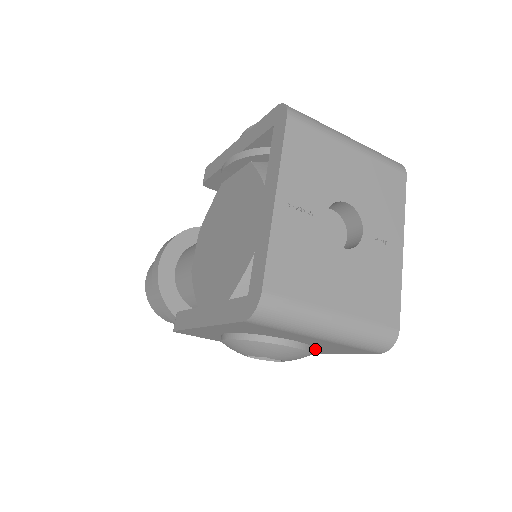
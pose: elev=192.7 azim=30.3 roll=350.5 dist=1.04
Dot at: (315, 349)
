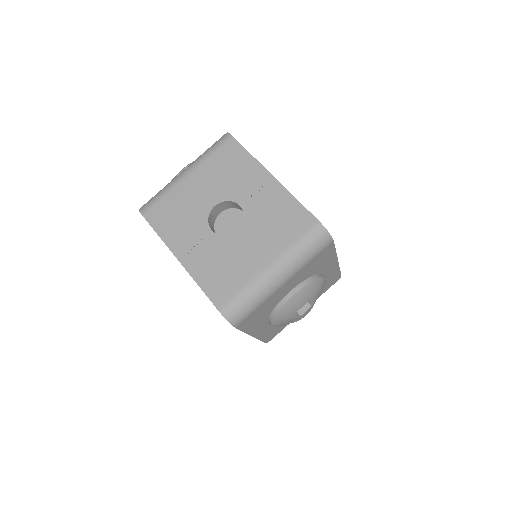
Dot at: (321, 271)
